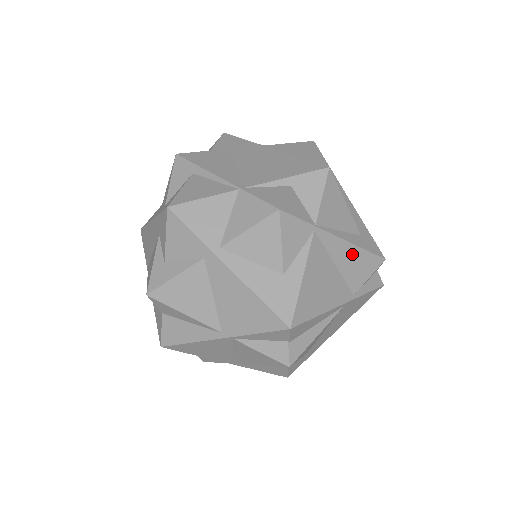
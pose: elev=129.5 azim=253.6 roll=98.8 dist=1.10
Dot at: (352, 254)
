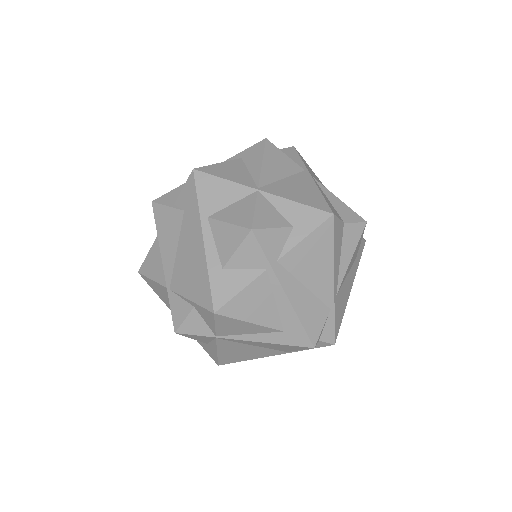
Dot at: (268, 344)
